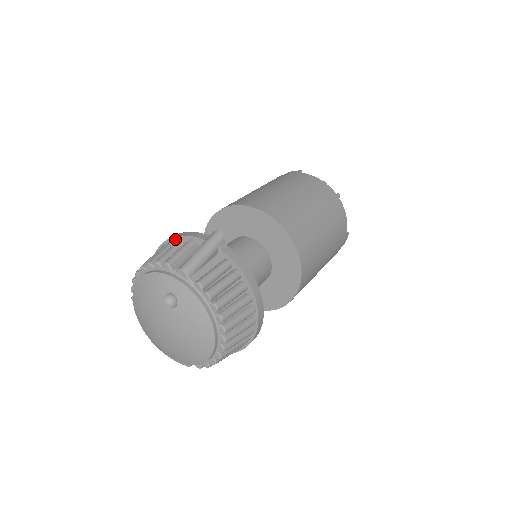
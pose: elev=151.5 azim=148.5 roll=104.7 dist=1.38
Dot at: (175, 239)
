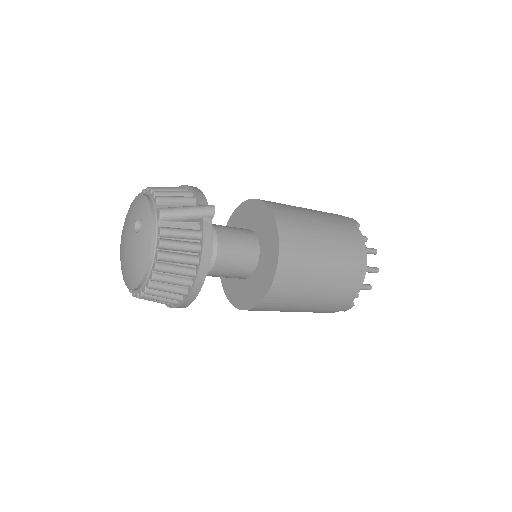
Dot at: (189, 189)
